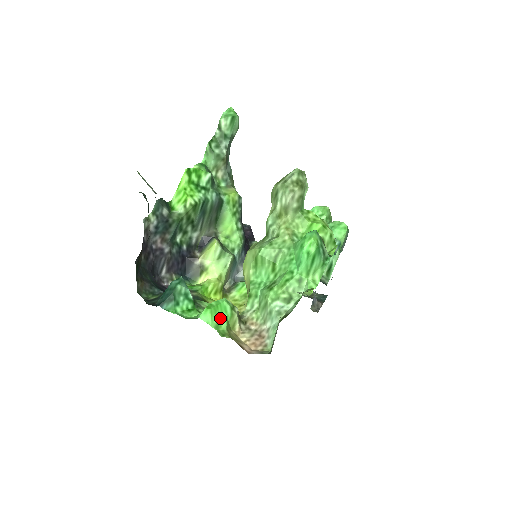
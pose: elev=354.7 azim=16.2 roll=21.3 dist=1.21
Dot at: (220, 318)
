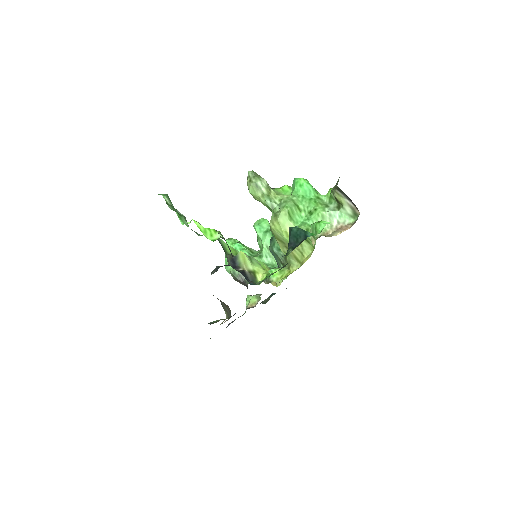
Dot at: occluded
